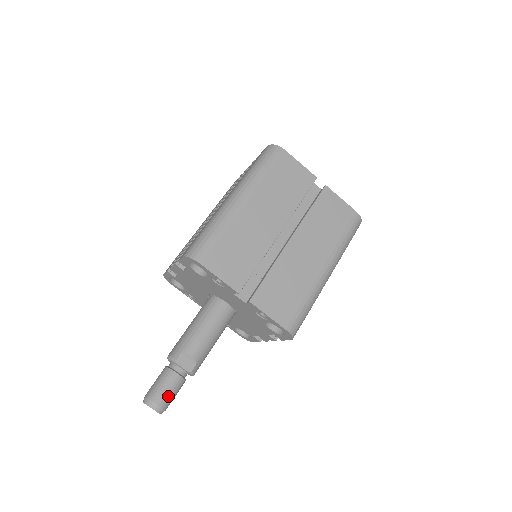
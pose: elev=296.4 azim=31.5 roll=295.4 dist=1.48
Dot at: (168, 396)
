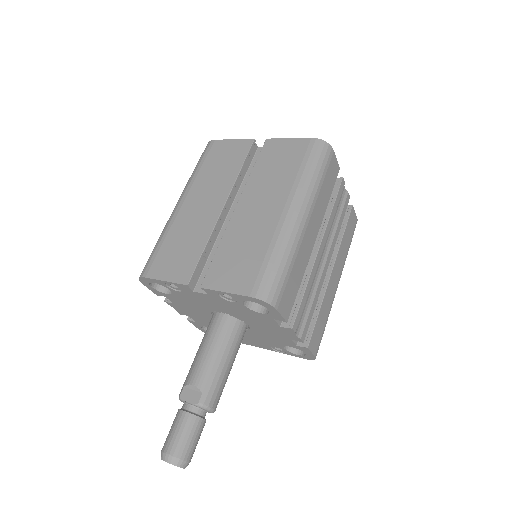
Dot at: (178, 441)
